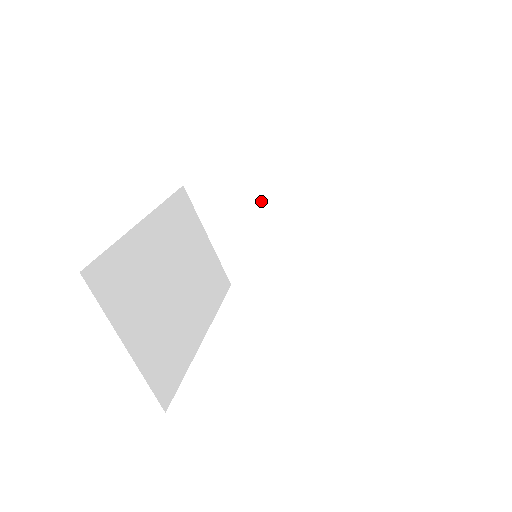
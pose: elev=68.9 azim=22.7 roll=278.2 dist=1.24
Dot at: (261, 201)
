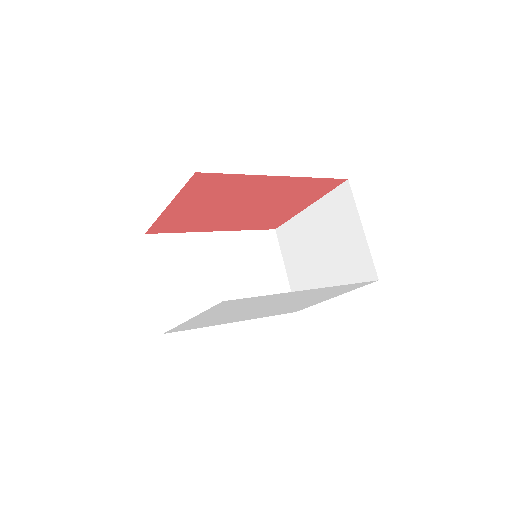
Dot at: (312, 240)
